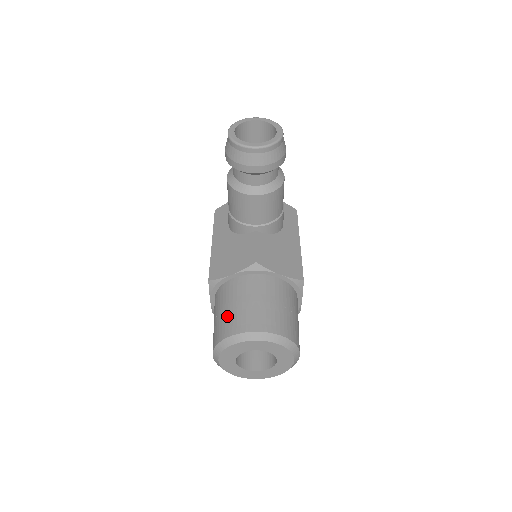
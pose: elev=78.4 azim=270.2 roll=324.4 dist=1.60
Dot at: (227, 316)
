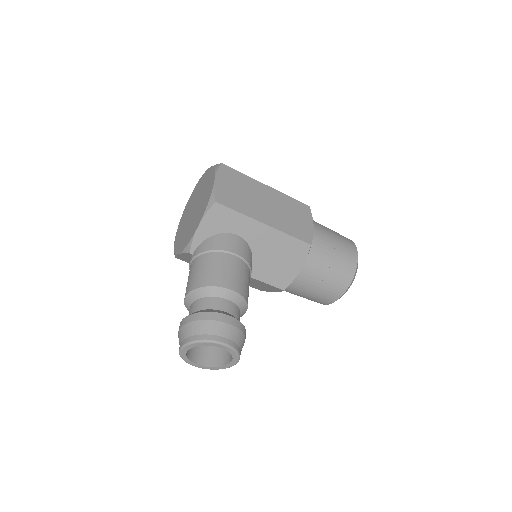
Dot at: occluded
